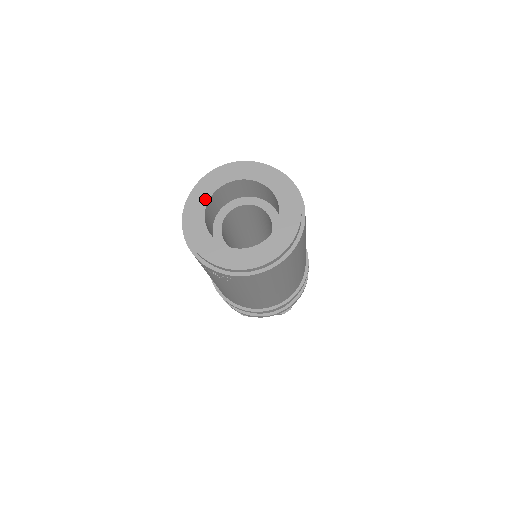
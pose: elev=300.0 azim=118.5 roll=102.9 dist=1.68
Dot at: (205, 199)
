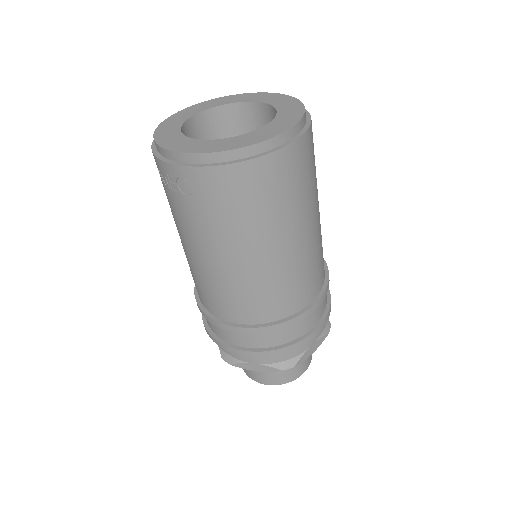
Dot at: (193, 113)
